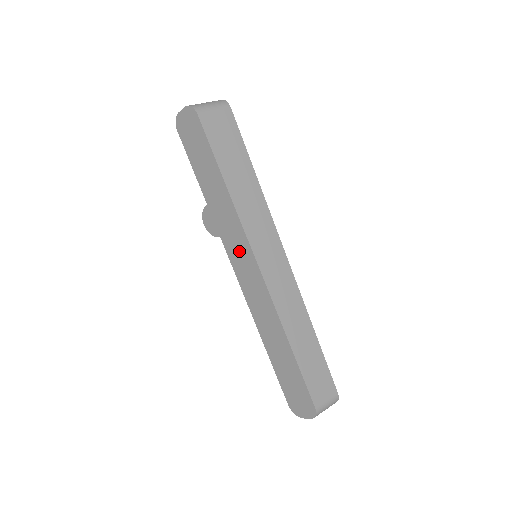
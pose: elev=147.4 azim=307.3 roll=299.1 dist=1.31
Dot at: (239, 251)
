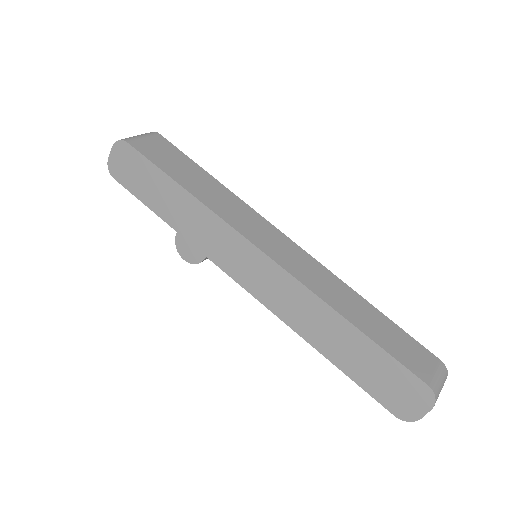
Dot at: (234, 254)
